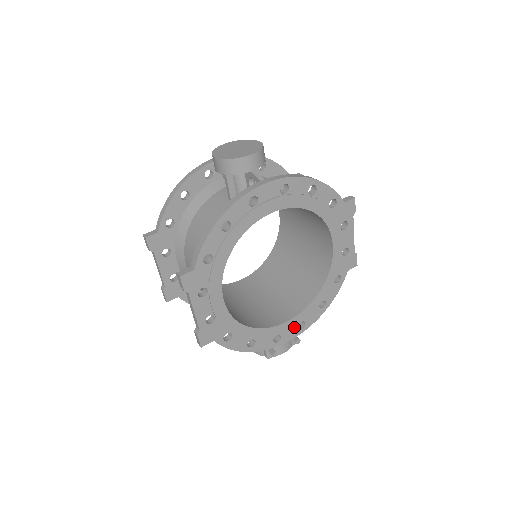
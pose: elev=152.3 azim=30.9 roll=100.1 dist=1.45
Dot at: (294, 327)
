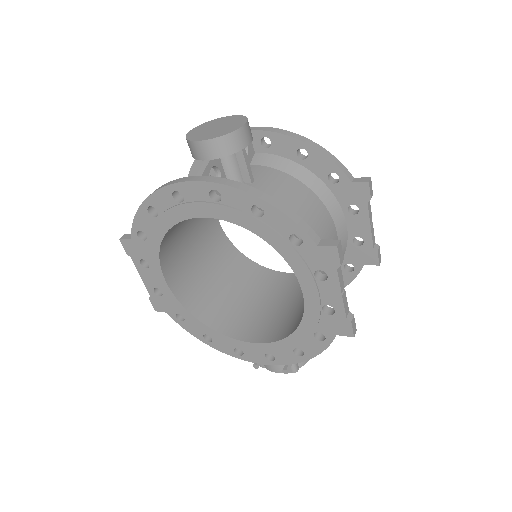
Dot at: (260, 353)
